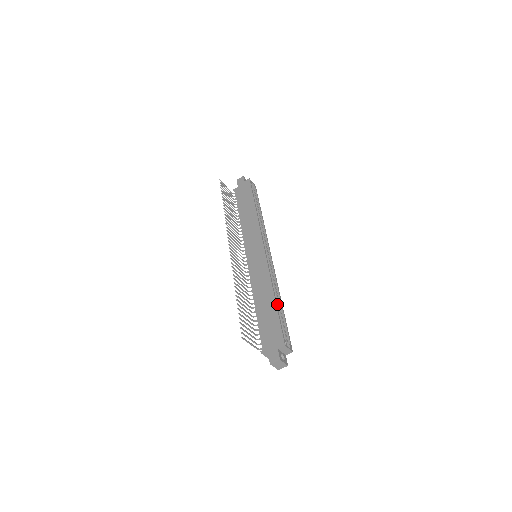
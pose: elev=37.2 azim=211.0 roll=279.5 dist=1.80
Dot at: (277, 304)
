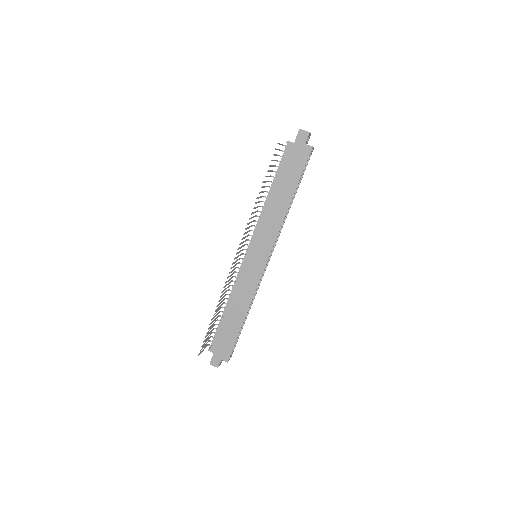
Dot at: occluded
